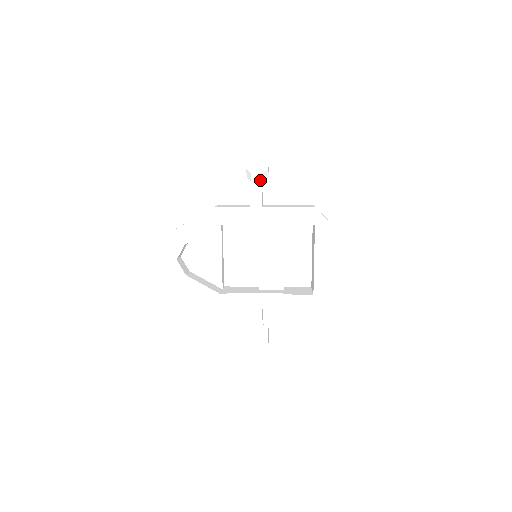
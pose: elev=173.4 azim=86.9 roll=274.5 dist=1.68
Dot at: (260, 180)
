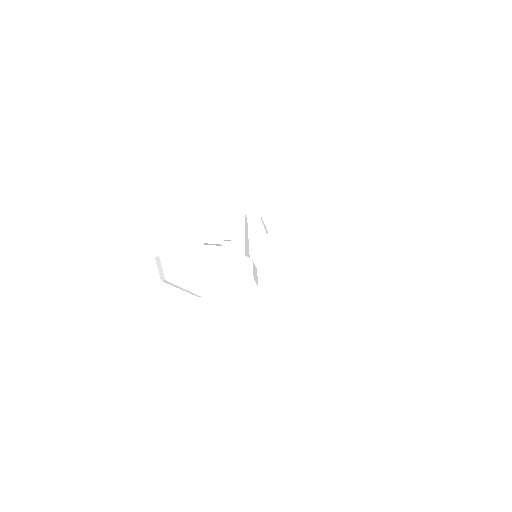
Dot at: occluded
